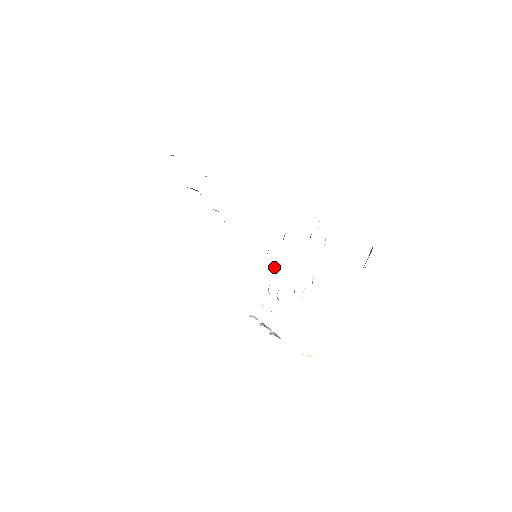
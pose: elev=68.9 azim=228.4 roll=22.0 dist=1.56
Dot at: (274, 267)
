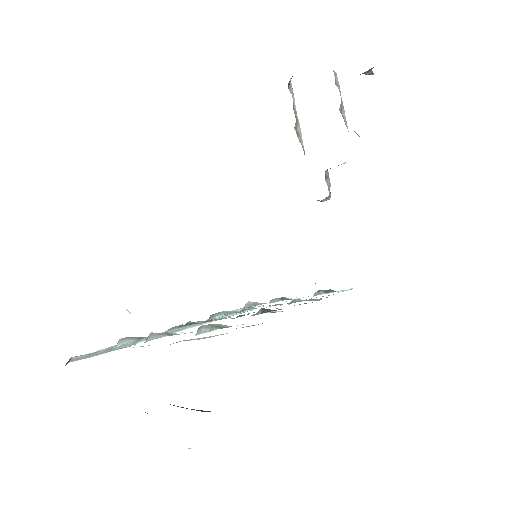
Dot at: (284, 298)
